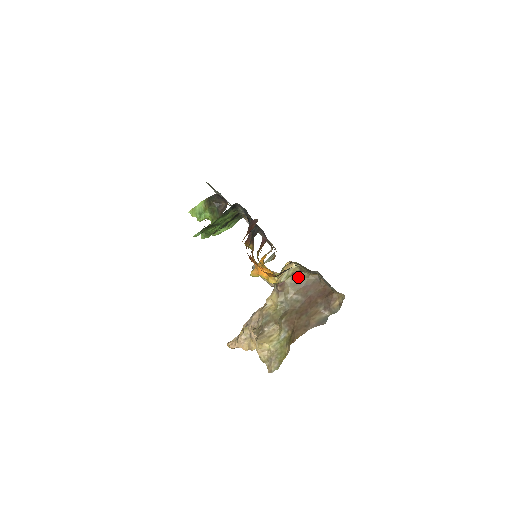
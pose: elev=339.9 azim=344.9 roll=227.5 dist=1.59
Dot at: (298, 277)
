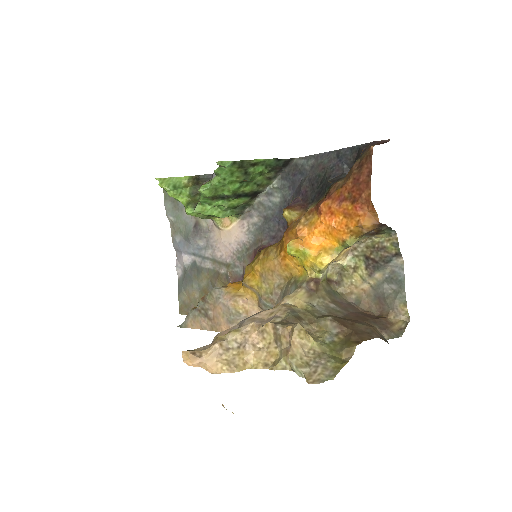
Dot at: (332, 288)
